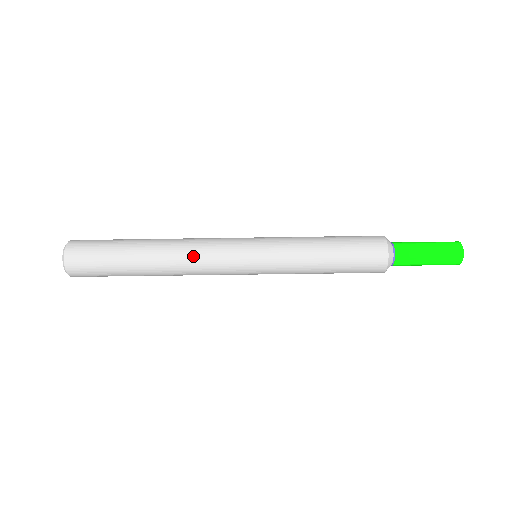
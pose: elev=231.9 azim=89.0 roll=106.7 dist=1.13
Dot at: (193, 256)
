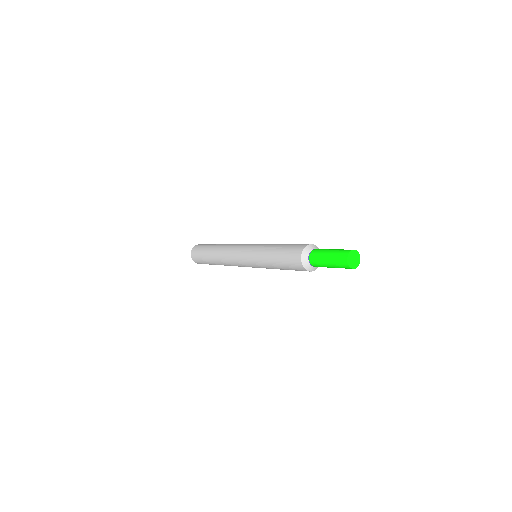
Dot at: occluded
